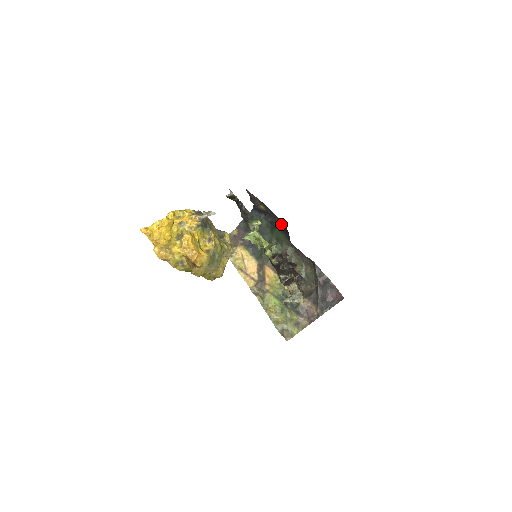
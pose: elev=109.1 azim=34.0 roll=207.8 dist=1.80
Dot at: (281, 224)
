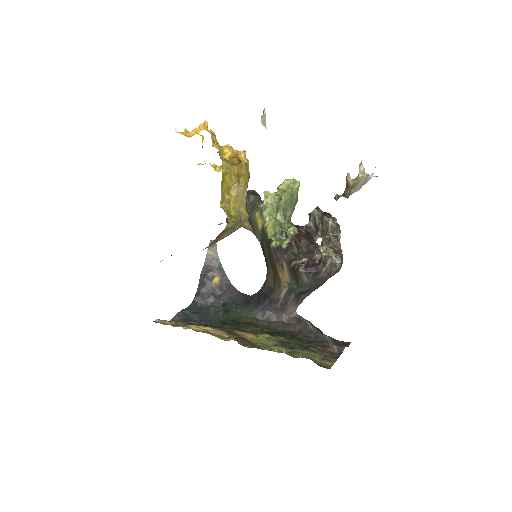
Dot at: (240, 298)
